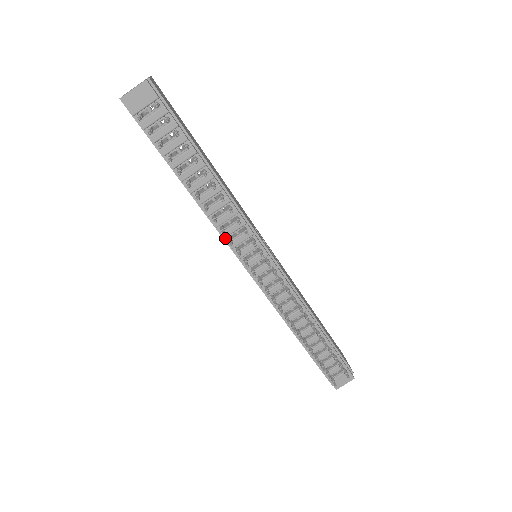
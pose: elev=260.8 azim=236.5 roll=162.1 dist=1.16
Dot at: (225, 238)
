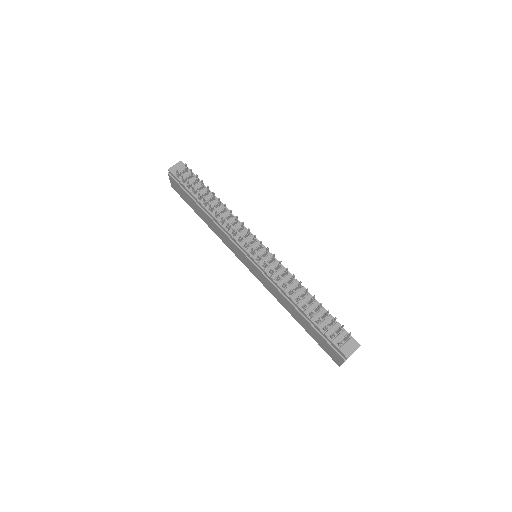
Dot at: (231, 235)
